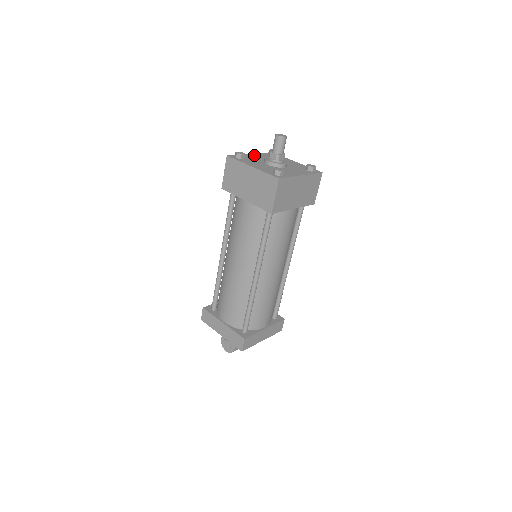
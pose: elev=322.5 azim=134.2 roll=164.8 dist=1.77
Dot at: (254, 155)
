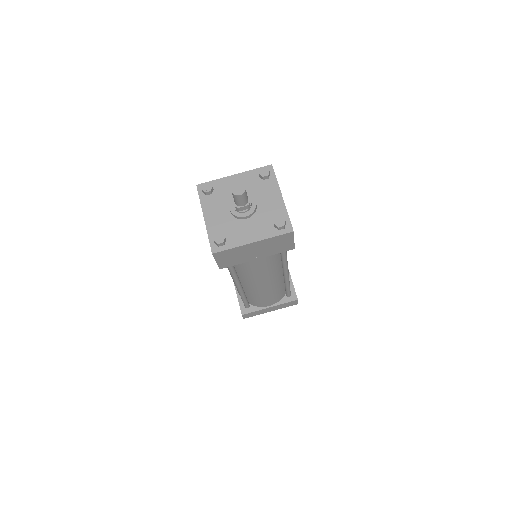
Dot at: (235, 180)
